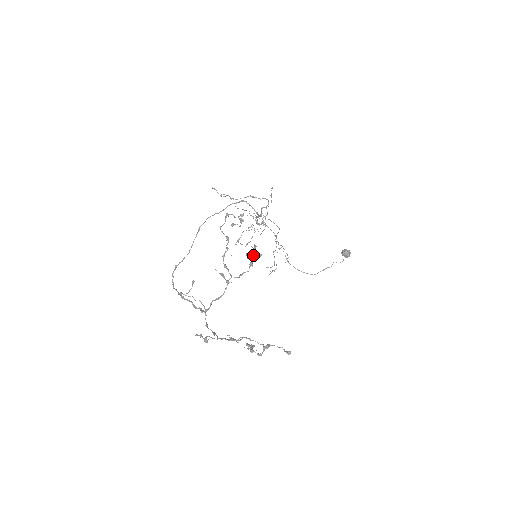
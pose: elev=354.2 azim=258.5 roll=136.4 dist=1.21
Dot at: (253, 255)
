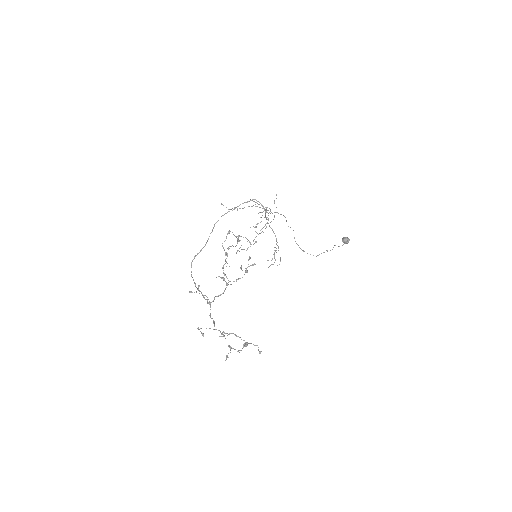
Dot at: (248, 264)
